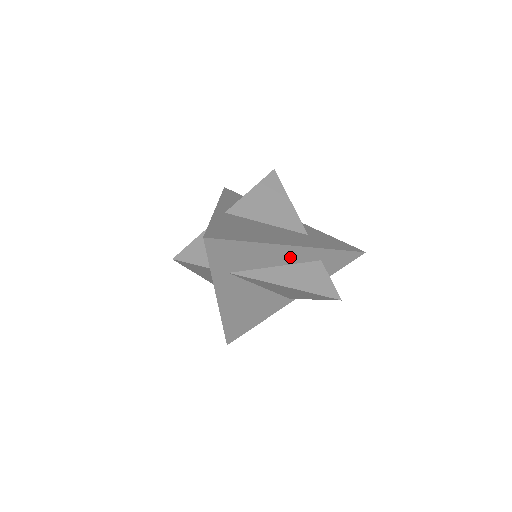
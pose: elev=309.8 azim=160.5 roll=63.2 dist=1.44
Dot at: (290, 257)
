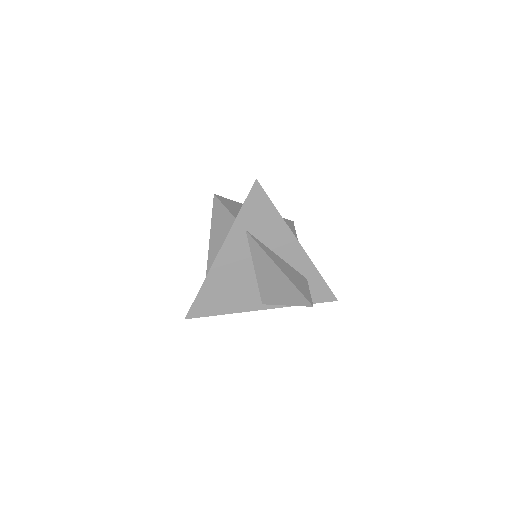
Dot at: (291, 254)
